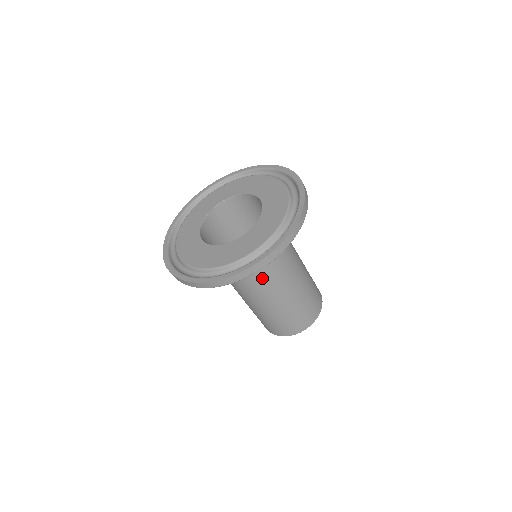
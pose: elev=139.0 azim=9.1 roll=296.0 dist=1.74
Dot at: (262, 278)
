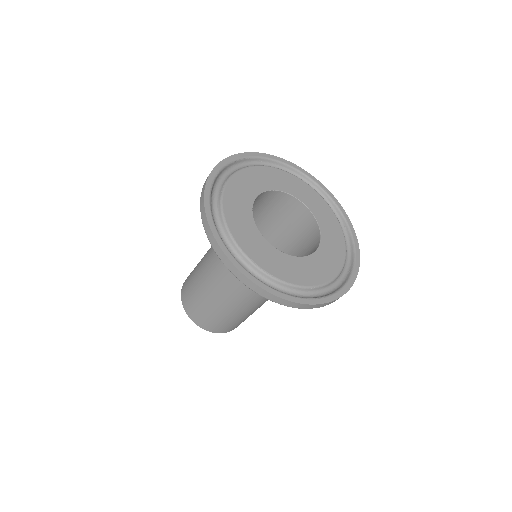
Dot at: occluded
